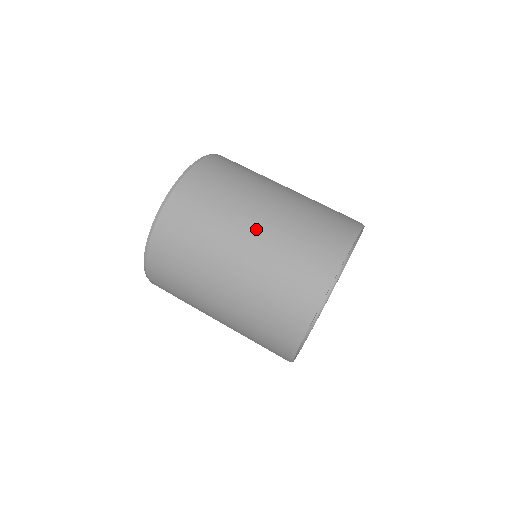
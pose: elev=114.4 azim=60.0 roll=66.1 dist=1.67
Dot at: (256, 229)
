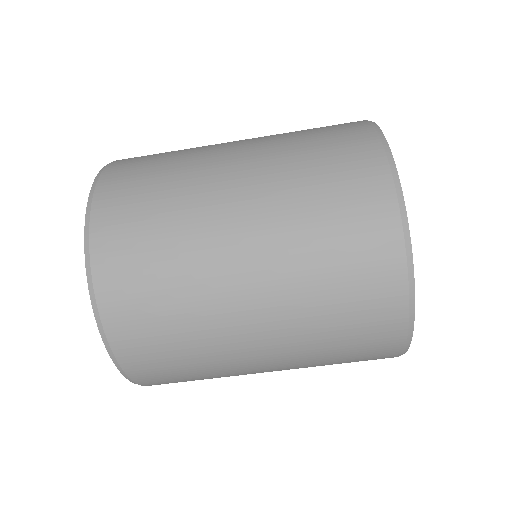
Dot at: occluded
